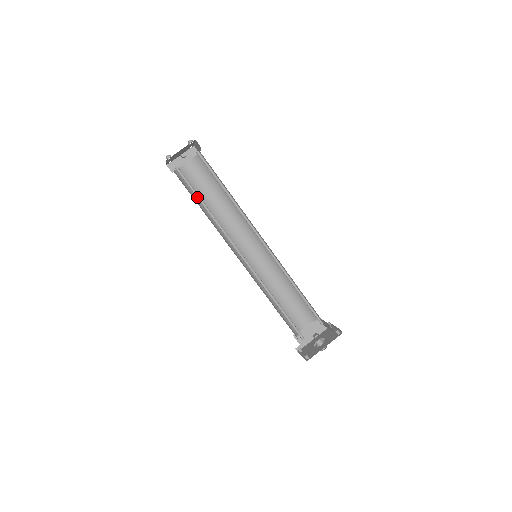
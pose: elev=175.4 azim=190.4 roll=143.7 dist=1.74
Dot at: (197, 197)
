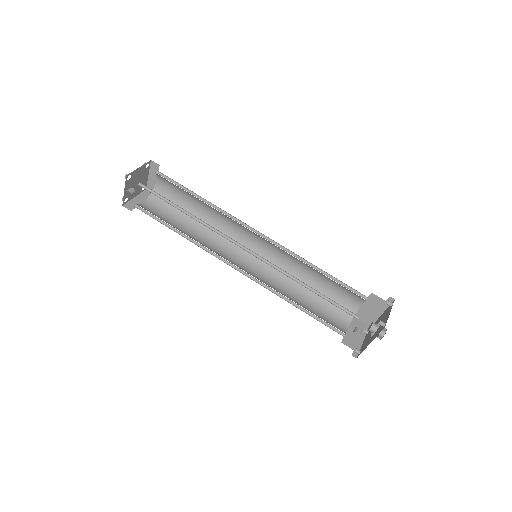
Dot at: (167, 225)
